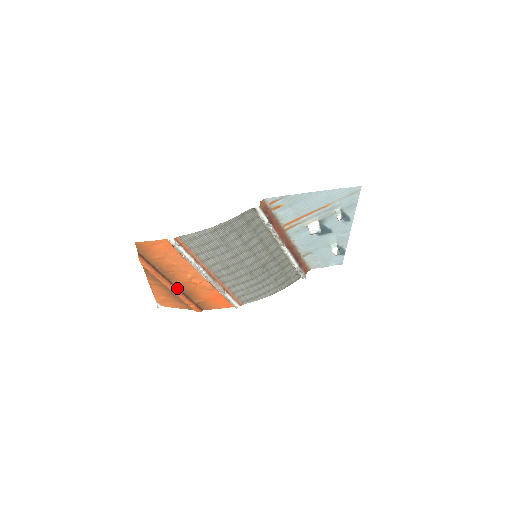
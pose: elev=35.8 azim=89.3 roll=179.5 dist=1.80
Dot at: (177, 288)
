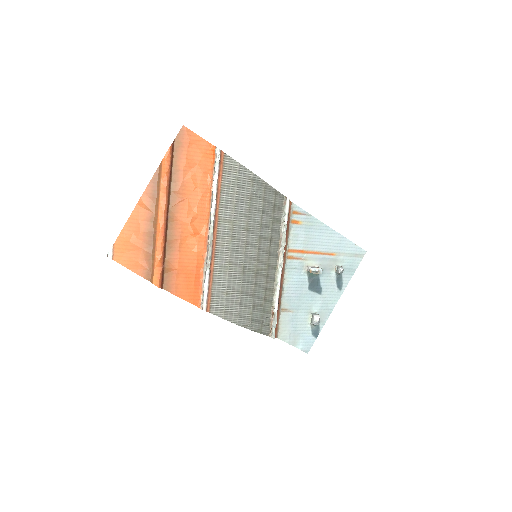
Dot at: (166, 225)
